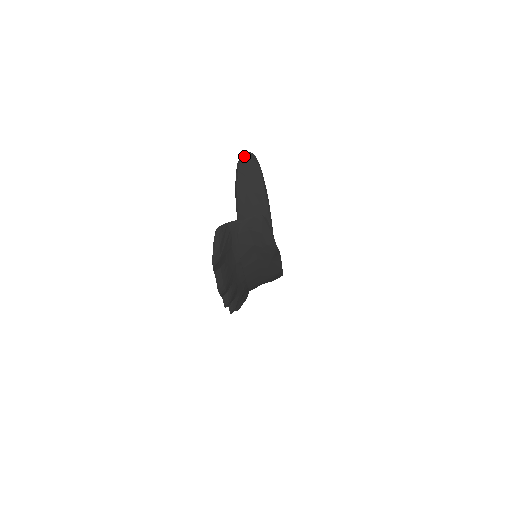
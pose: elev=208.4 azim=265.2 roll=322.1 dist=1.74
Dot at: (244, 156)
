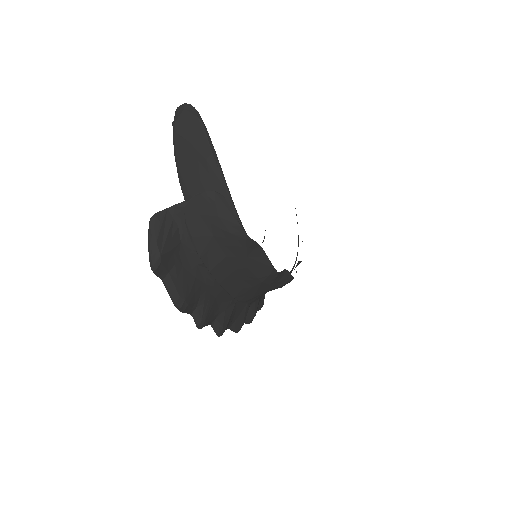
Dot at: (179, 110)
